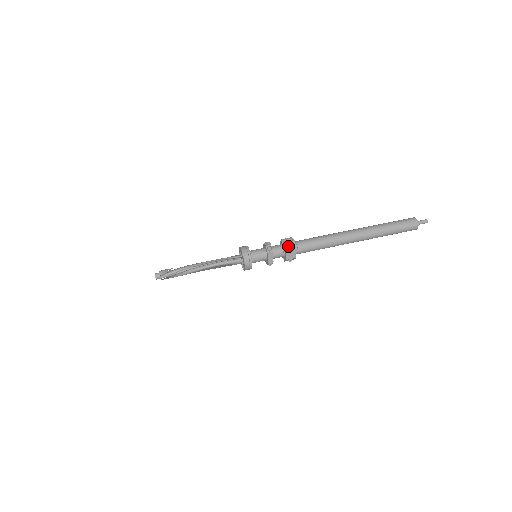
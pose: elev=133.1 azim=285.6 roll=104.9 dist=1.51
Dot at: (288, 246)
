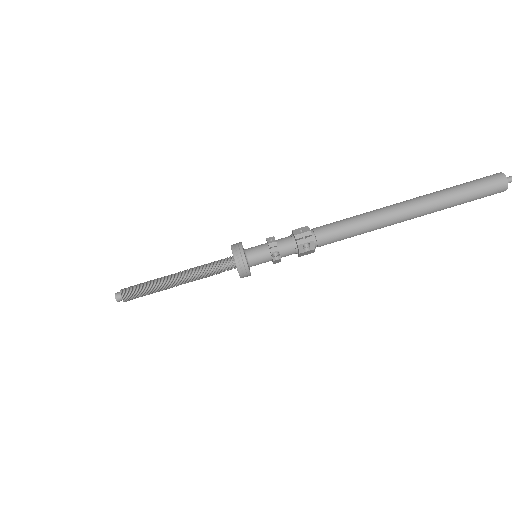
Dot at: (304, 248)
